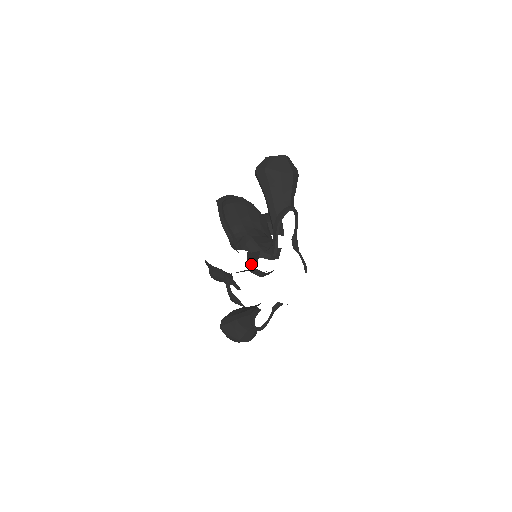
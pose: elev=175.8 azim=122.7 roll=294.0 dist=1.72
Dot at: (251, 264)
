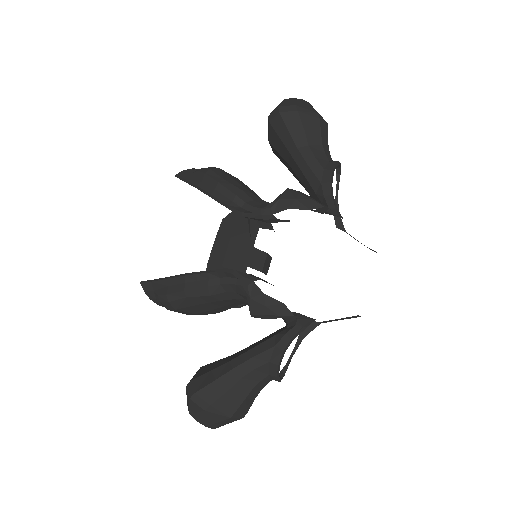
Dot at: occluded
